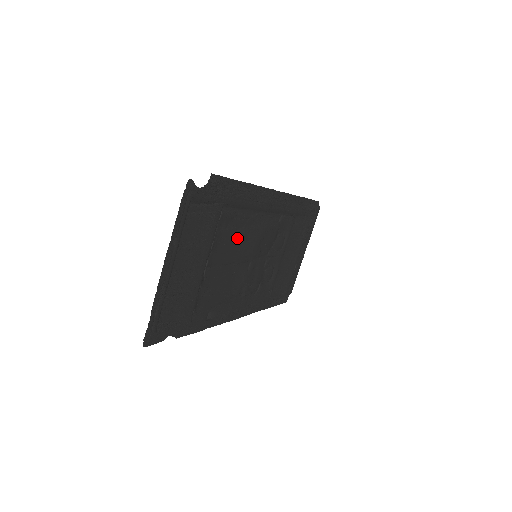
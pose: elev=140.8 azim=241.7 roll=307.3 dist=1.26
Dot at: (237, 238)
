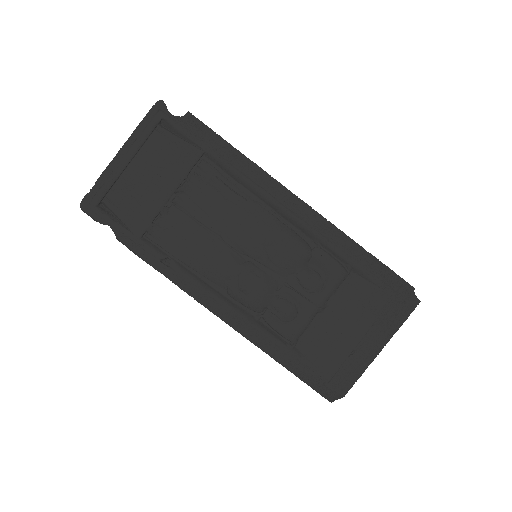
Dot at: (225, 208)
